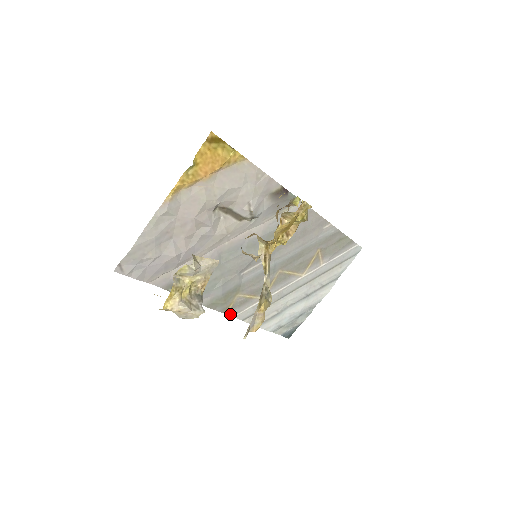
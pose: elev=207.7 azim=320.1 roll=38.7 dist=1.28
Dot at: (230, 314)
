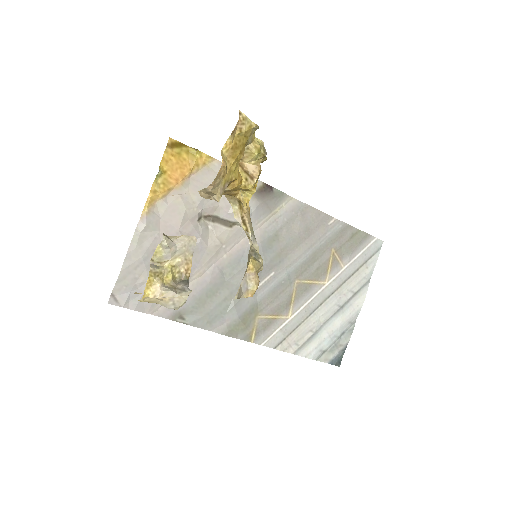
Dot at: (257, 342)
